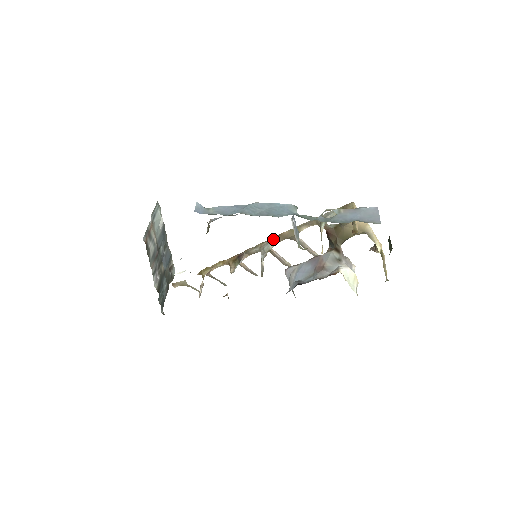
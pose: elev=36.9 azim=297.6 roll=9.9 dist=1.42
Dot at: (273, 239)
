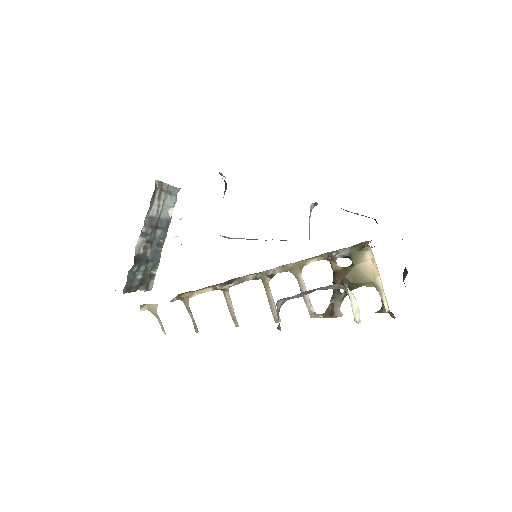
Dot at: (275, 268)
